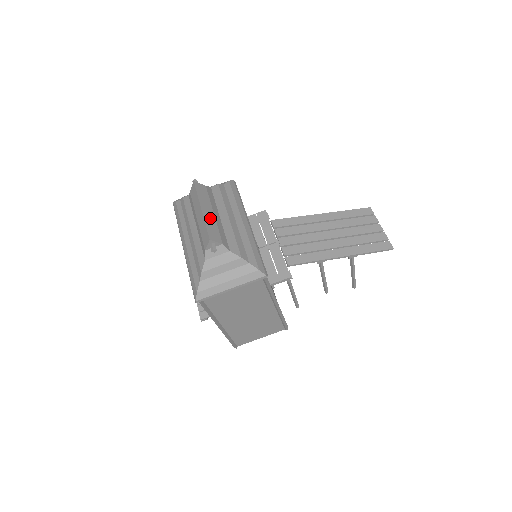
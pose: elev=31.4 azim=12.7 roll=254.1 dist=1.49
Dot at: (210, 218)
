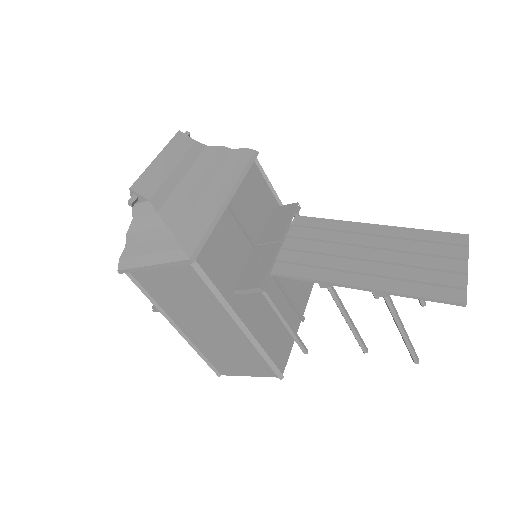
Dot at: (160, 170)
